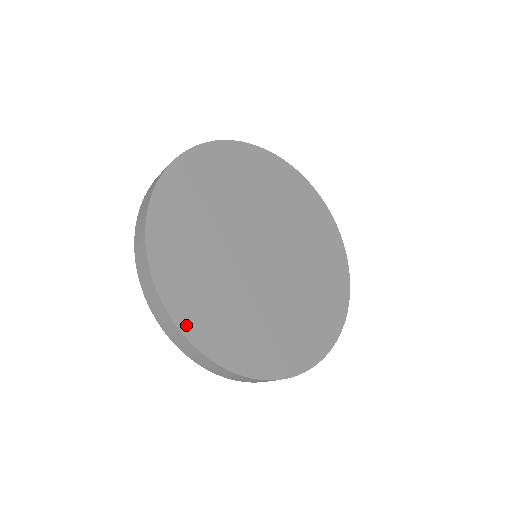
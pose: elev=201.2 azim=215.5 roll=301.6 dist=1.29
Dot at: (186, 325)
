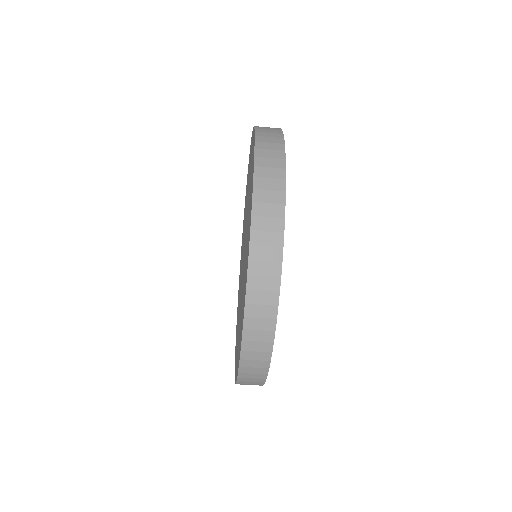
Dot at: occluded
